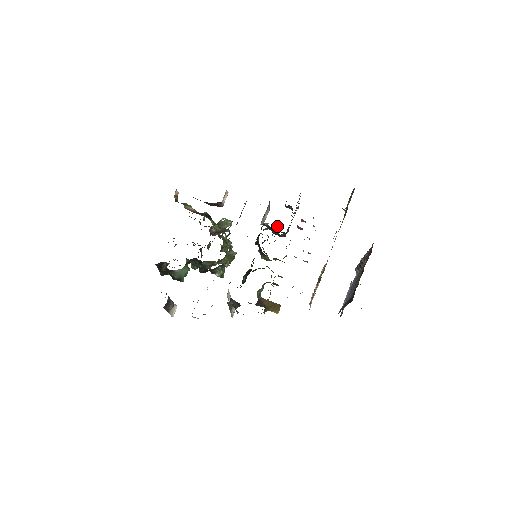
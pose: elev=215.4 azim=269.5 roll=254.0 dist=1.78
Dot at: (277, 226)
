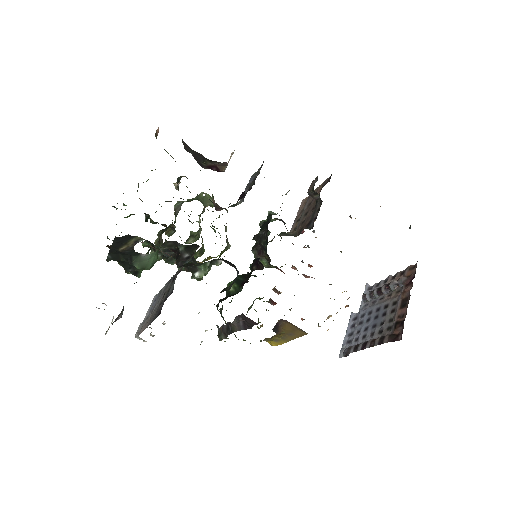
Dot at: occluded
